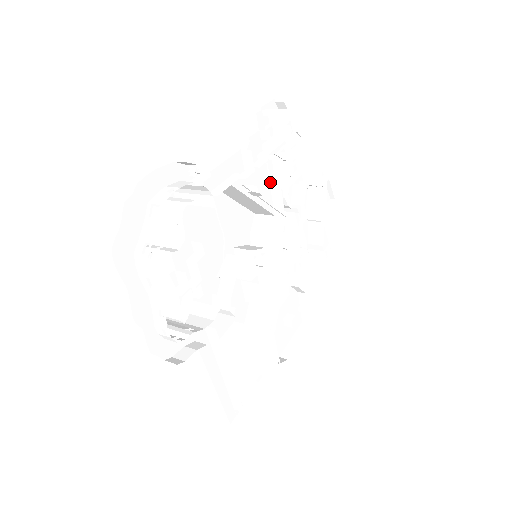
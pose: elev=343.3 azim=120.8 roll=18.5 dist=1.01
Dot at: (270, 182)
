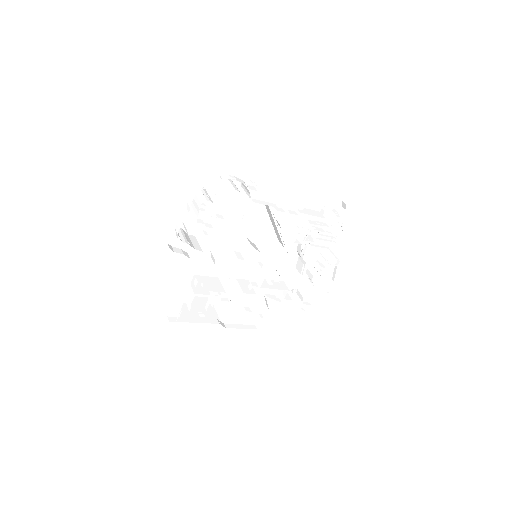
Dot at: (295, 229)
